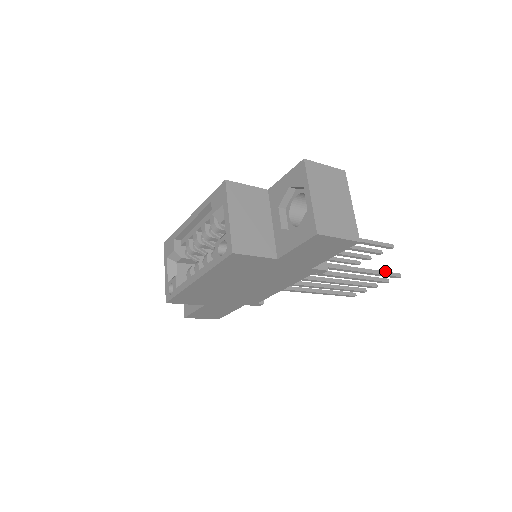
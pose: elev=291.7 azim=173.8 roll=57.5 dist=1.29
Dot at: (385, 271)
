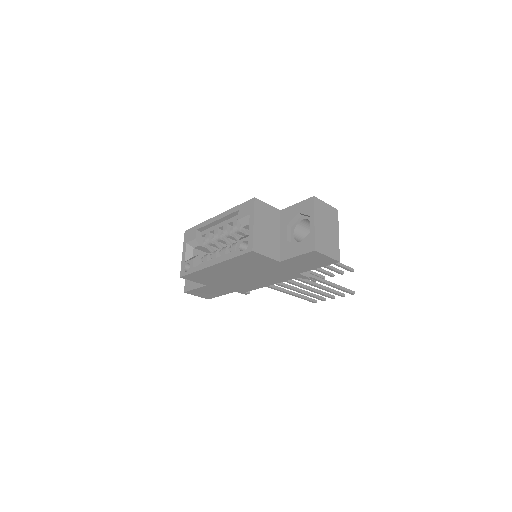
Dot at: occluded
